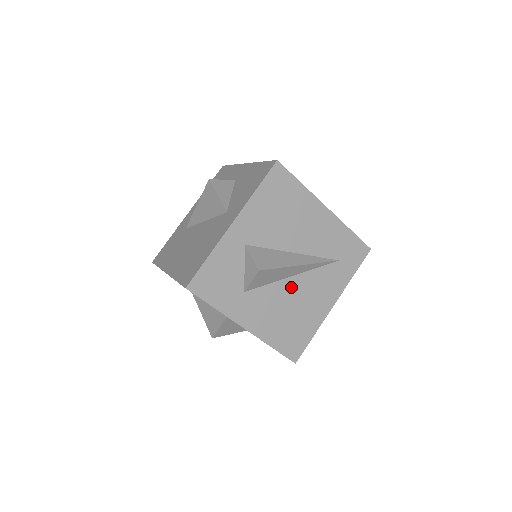
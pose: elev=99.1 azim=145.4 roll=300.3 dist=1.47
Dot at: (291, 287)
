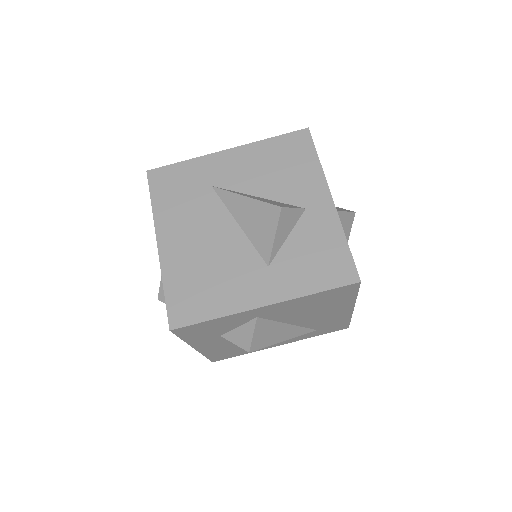
Dot at: occluded
